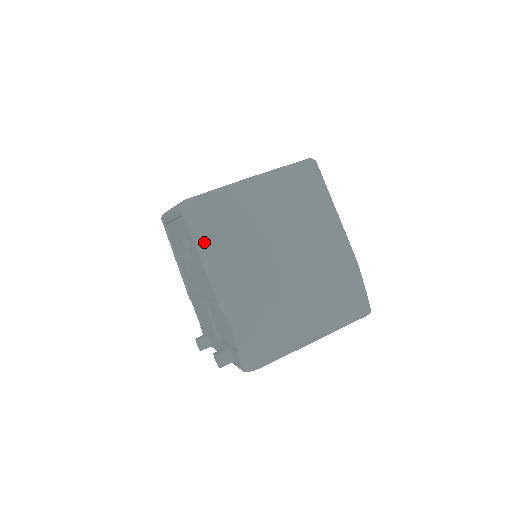
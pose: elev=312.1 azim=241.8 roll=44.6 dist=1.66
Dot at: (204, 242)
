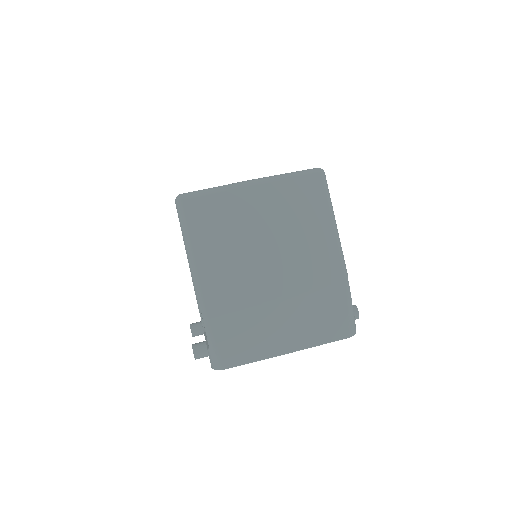
Dot at: (192, 238)
